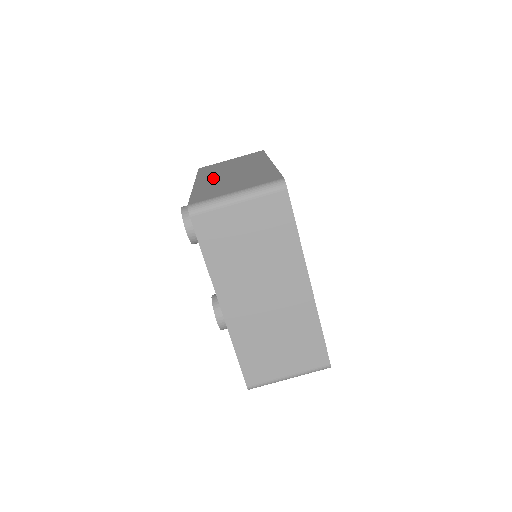
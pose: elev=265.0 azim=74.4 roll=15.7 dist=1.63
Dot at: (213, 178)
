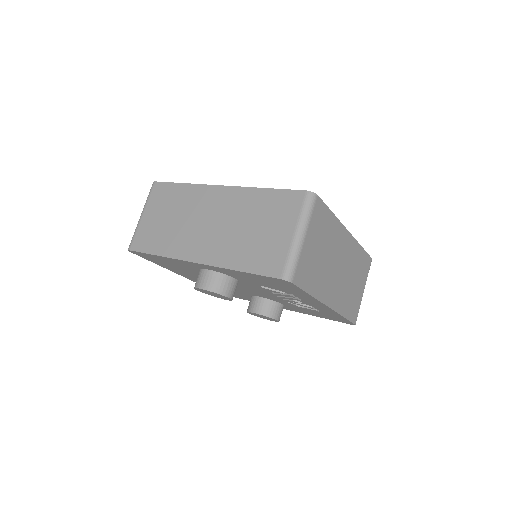
Dot at: (205, 244)
